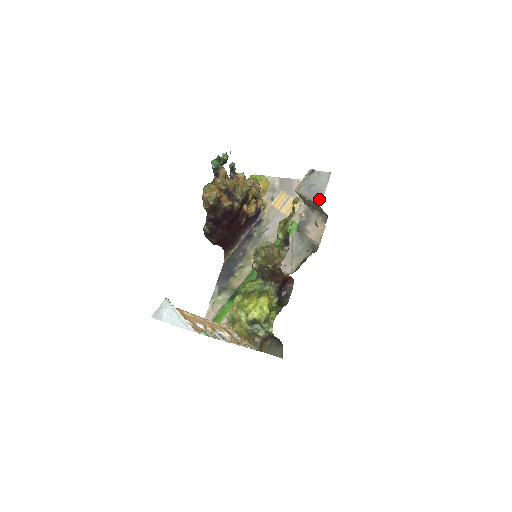
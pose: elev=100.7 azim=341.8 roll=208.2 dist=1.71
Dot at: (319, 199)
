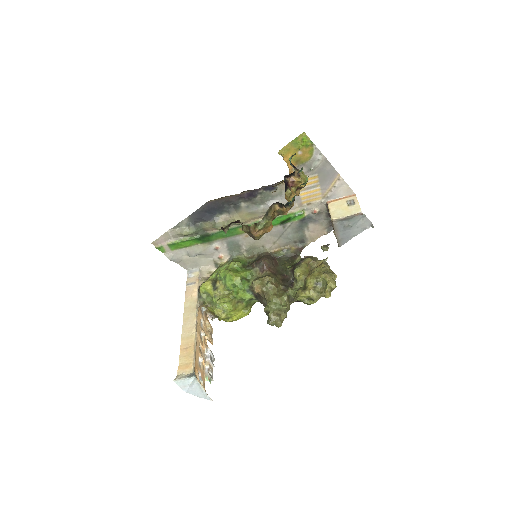
Dot at: (344, 242)
